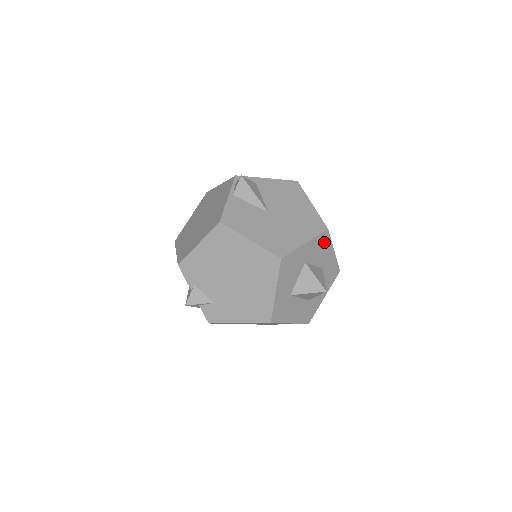
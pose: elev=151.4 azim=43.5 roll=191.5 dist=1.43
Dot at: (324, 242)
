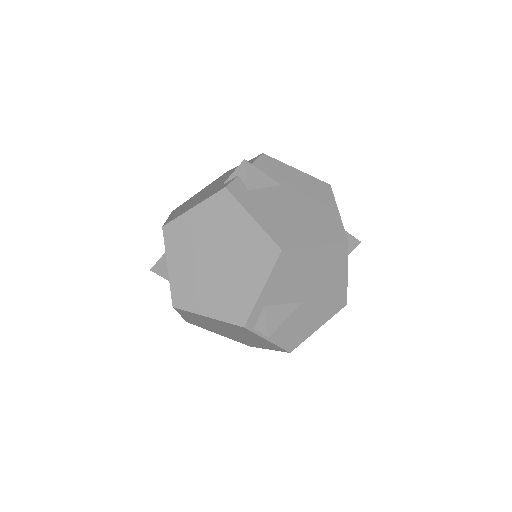
Dot at: occluded
